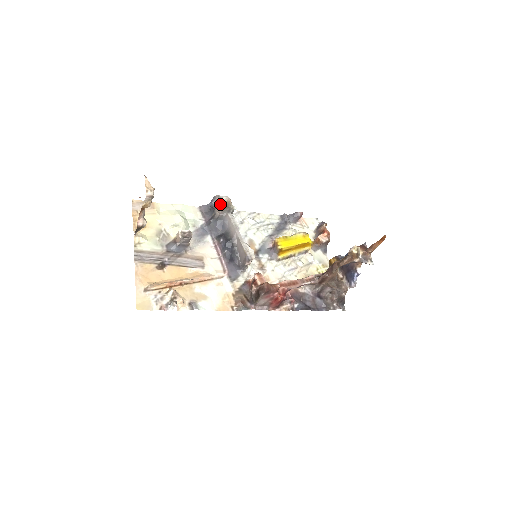
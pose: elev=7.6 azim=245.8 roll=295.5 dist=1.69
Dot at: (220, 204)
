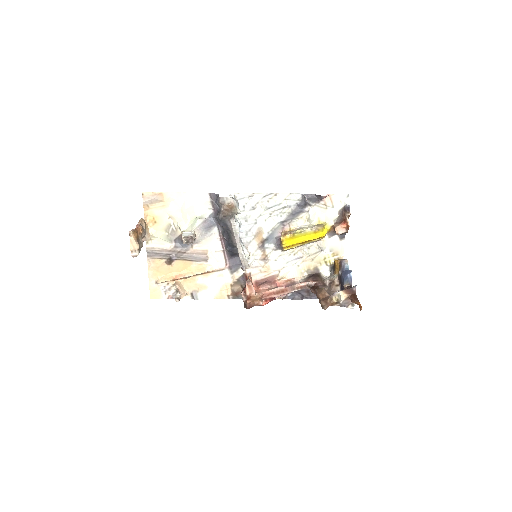
Dot at: (223, 208)
